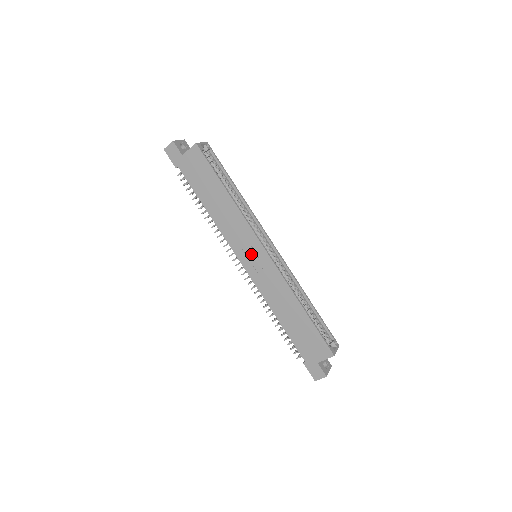
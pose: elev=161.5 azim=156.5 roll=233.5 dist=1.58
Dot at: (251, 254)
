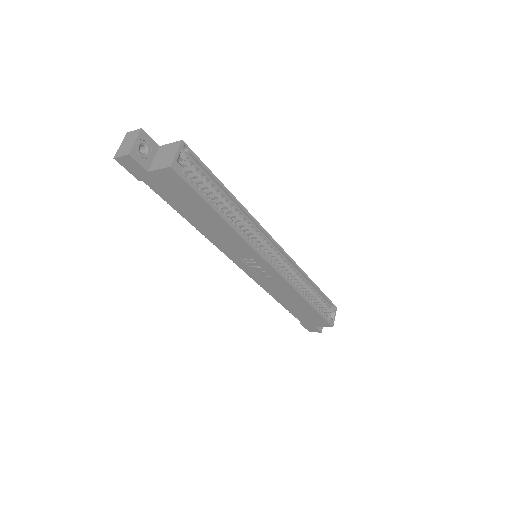
Dot at: (252, 264)
